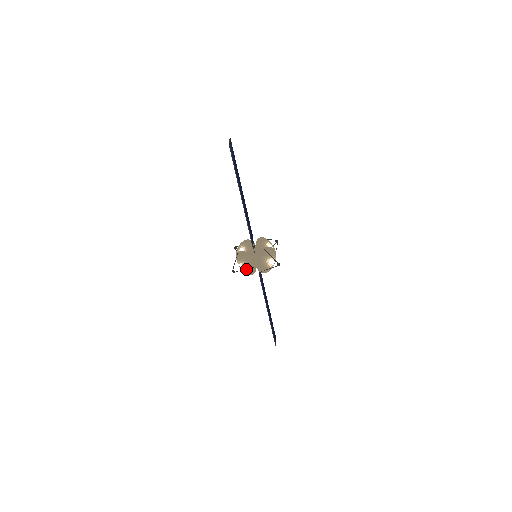
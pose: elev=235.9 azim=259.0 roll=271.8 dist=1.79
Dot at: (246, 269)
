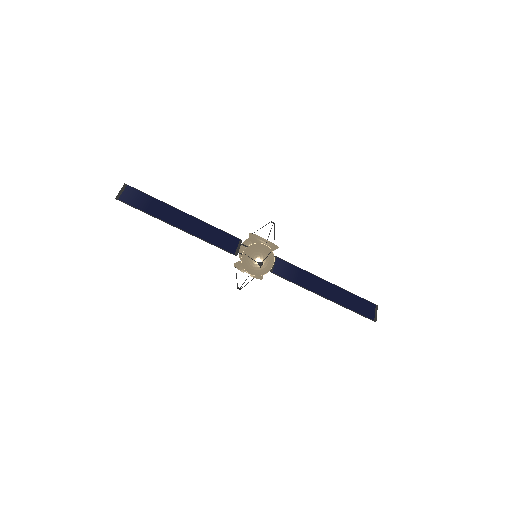
Dot at: occluded
